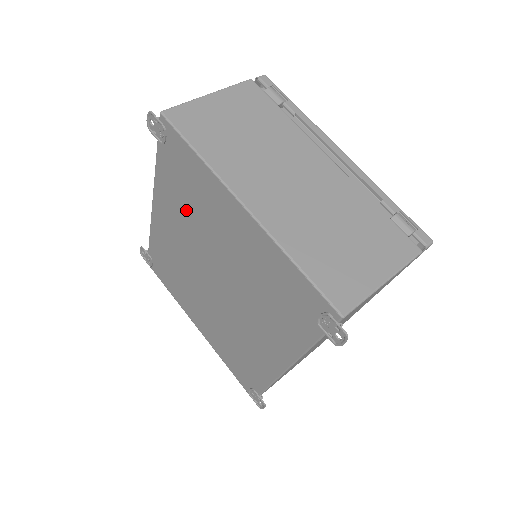
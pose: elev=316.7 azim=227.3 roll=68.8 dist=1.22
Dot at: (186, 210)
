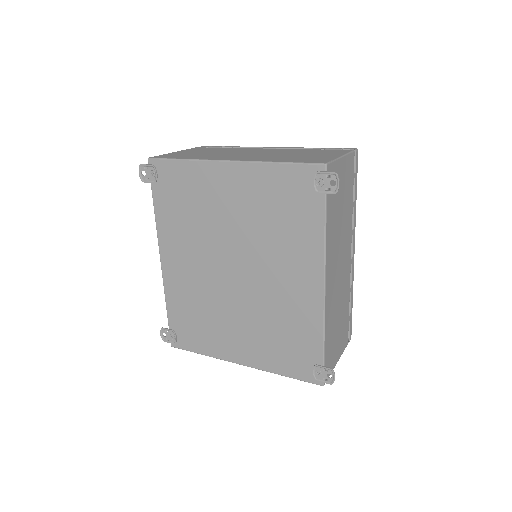
Dot at: (189, 224)
